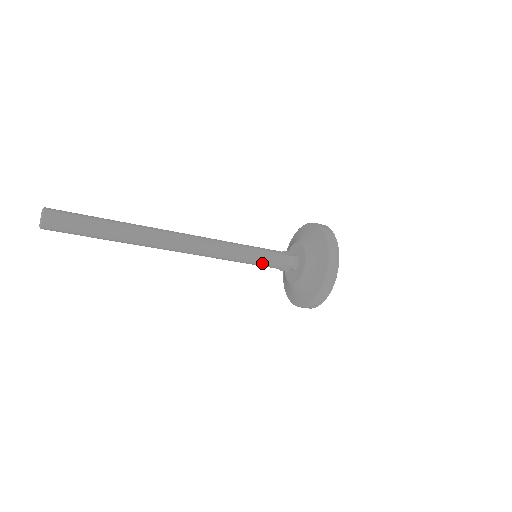
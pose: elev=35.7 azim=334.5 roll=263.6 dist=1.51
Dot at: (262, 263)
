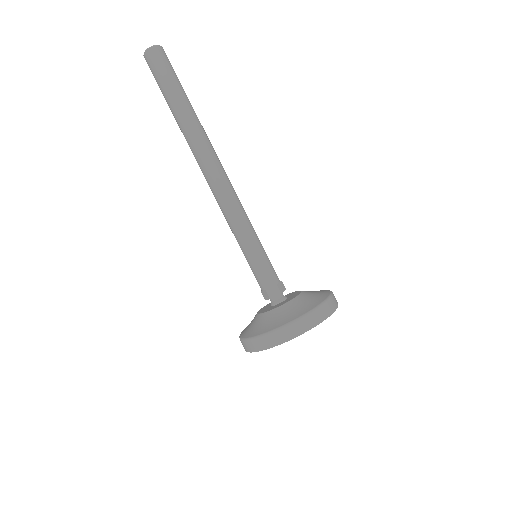
Dot at: (260, 261)
